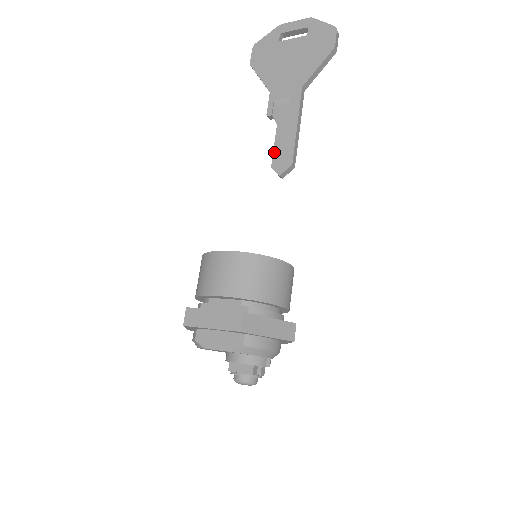
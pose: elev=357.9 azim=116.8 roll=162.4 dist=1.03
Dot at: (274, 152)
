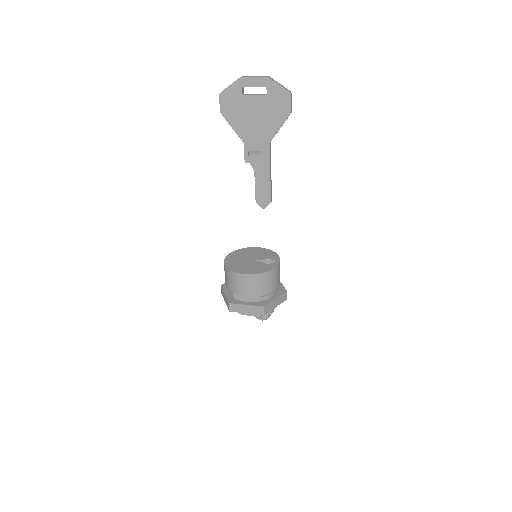
Dot at: (256, 191)
